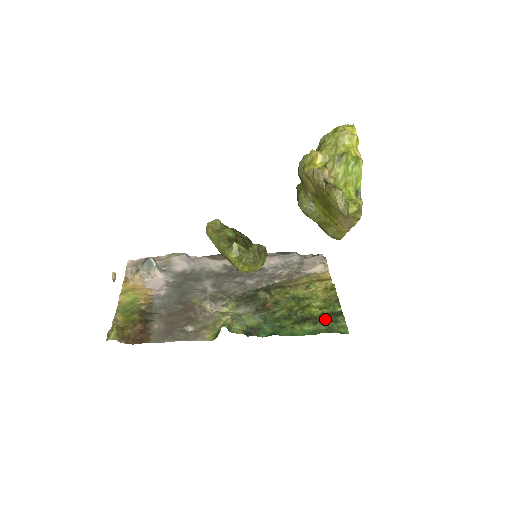
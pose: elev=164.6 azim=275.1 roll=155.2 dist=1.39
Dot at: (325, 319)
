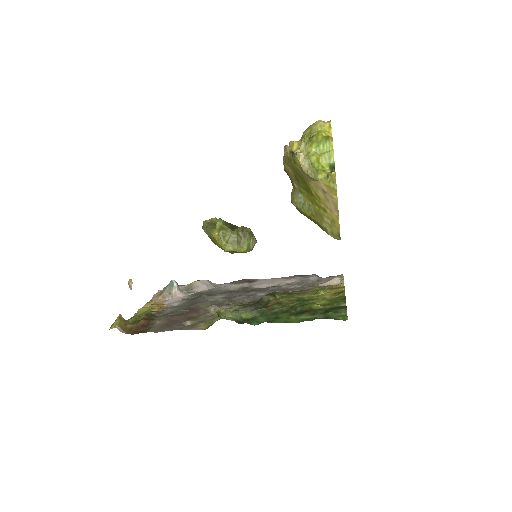
Dot at: (325, 311)
